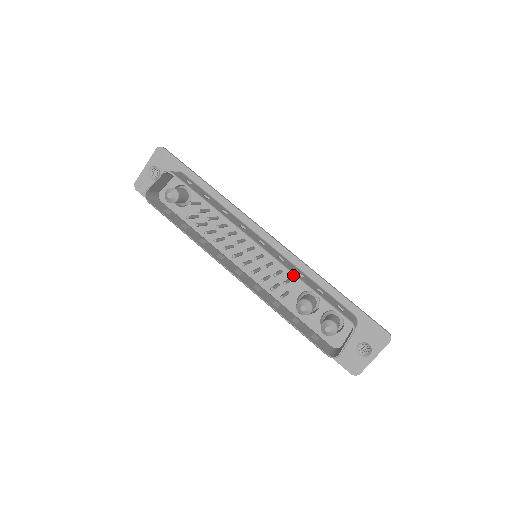
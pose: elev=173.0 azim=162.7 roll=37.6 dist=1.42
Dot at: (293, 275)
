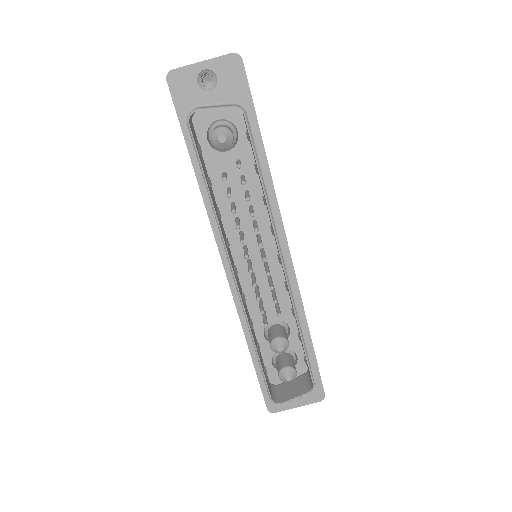
Dot at: (296, 315)
